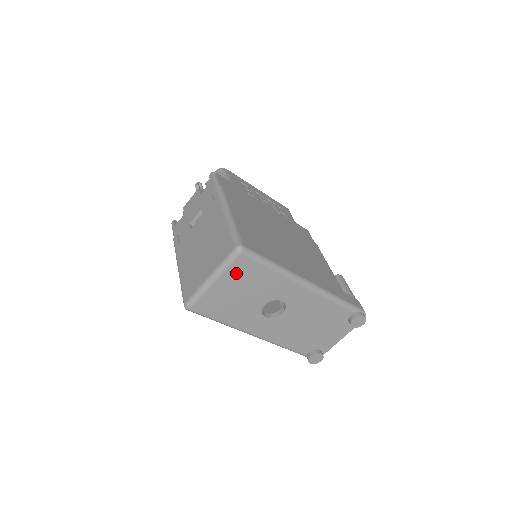
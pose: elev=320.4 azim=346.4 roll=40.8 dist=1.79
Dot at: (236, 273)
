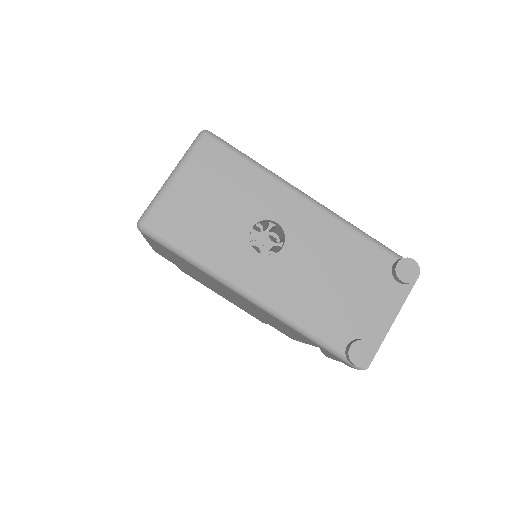
Dot at: (203, 166)
